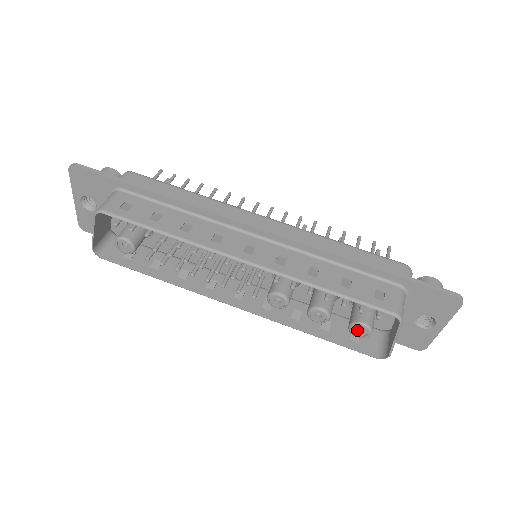
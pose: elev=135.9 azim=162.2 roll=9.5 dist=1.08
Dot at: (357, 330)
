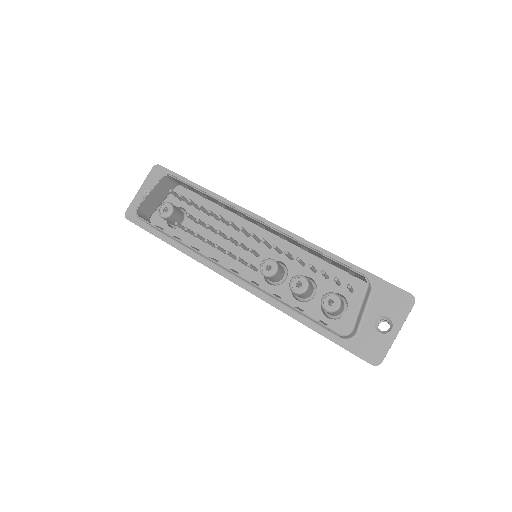
Dot at: (328, 304)
